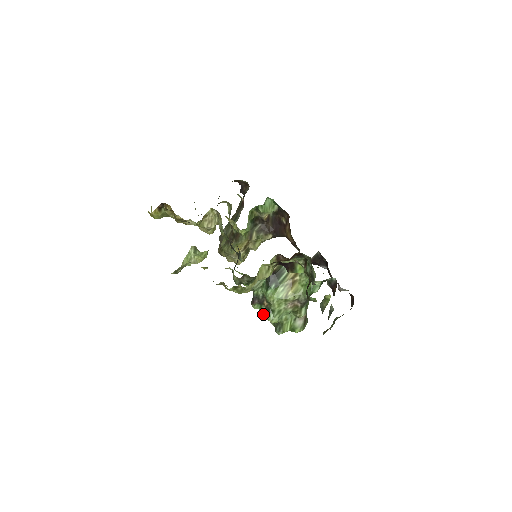
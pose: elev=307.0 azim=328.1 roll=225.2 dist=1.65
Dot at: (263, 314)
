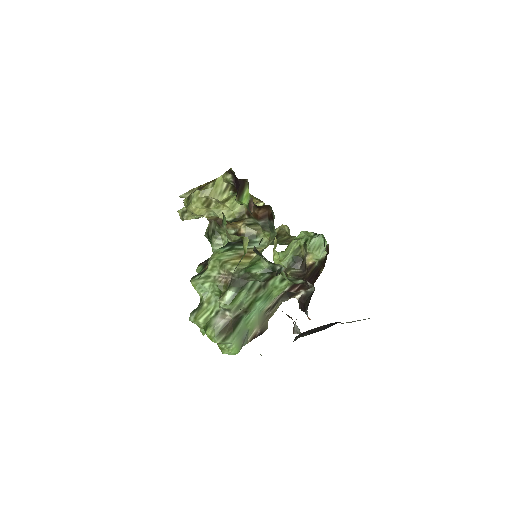
Dot at: (195, 275)
